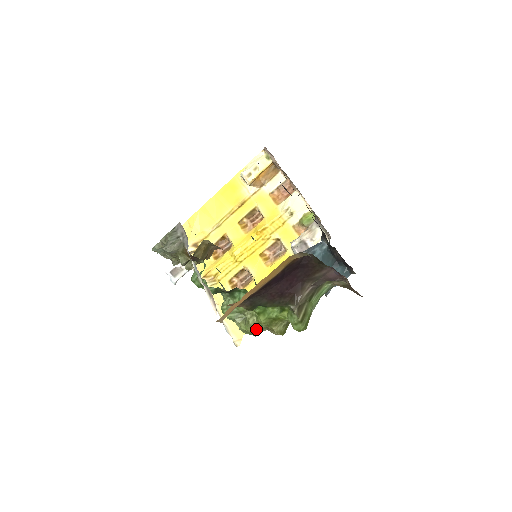
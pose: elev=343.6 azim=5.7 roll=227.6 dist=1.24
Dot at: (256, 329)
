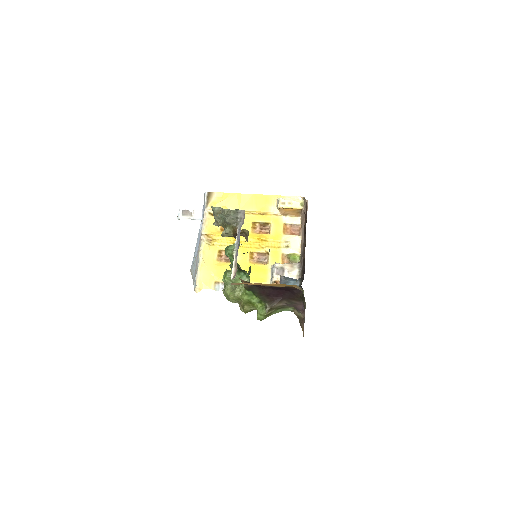
Dot at: (235, 299)
